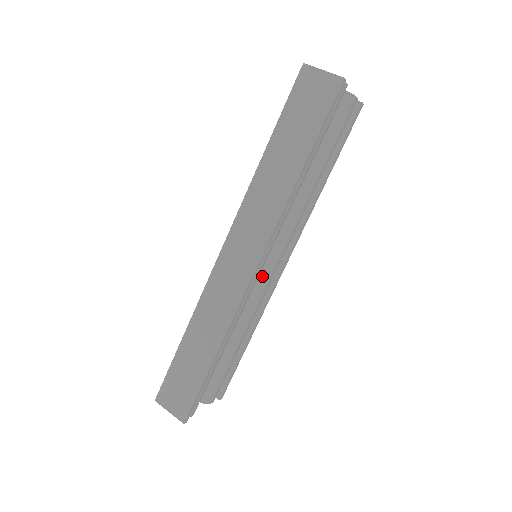
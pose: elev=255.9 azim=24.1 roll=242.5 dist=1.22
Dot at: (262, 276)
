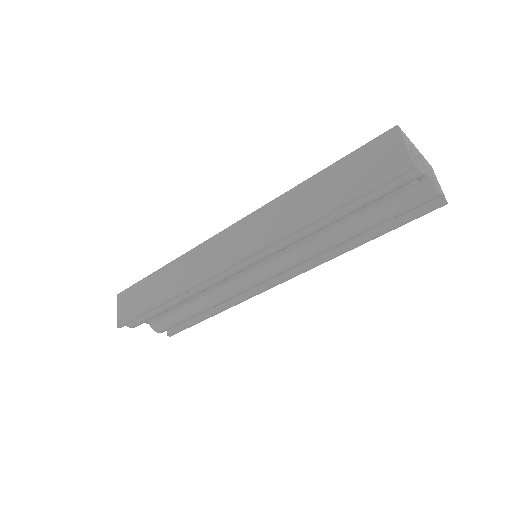
Dot at: (250, 275)
